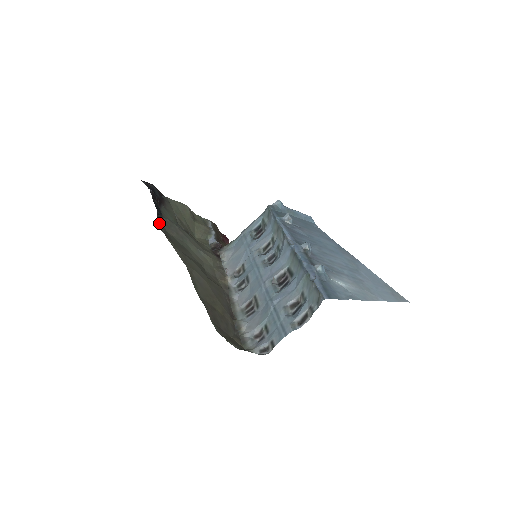
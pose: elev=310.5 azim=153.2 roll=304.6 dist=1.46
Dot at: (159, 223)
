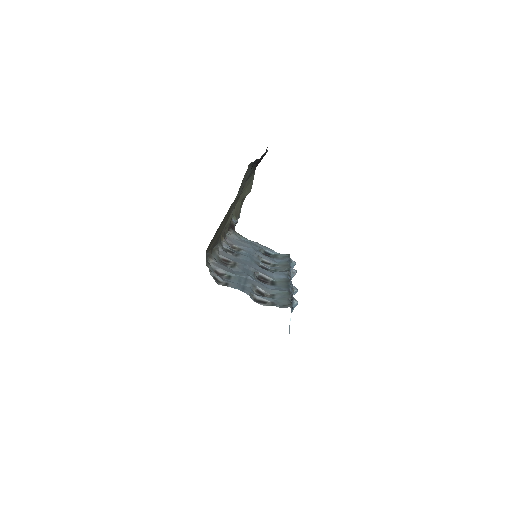
Dot at: (251, 163)
